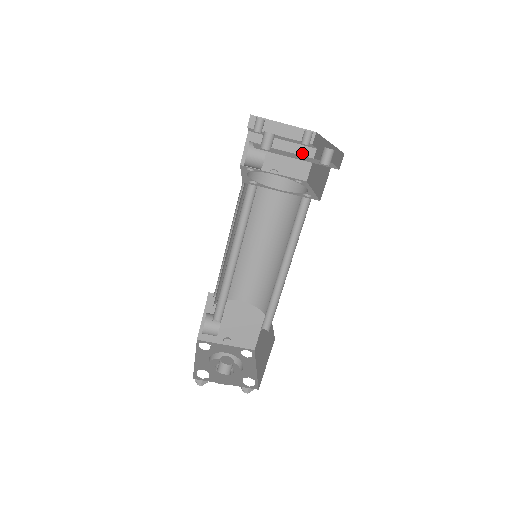
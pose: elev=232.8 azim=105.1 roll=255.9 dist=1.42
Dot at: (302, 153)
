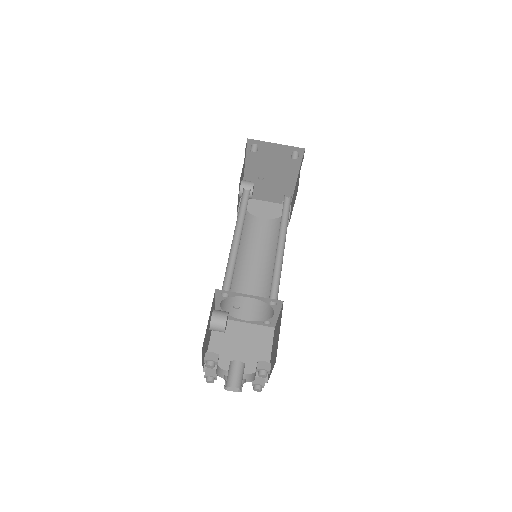
Dot at: (281, 208)
